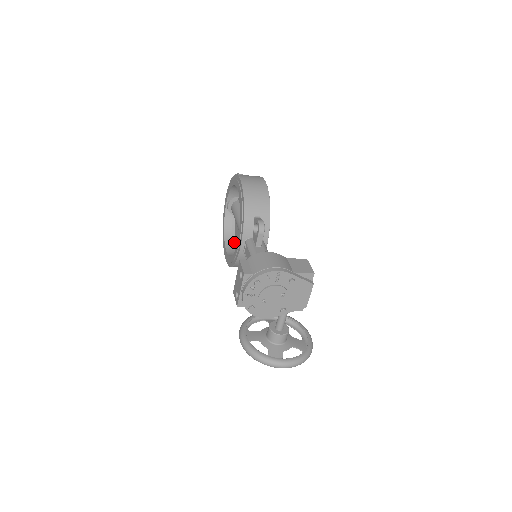
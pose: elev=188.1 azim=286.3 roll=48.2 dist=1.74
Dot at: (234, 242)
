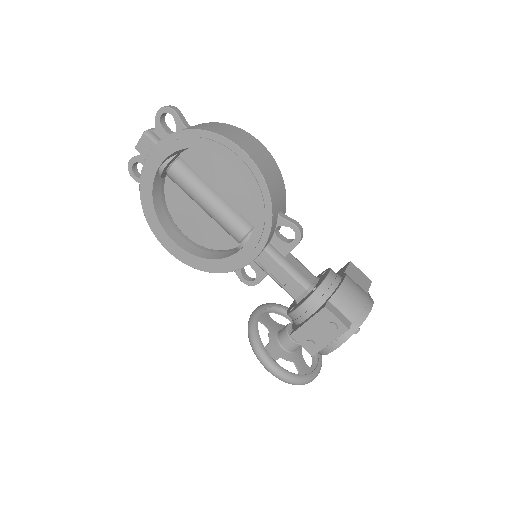
Dot at: (171, 221)
